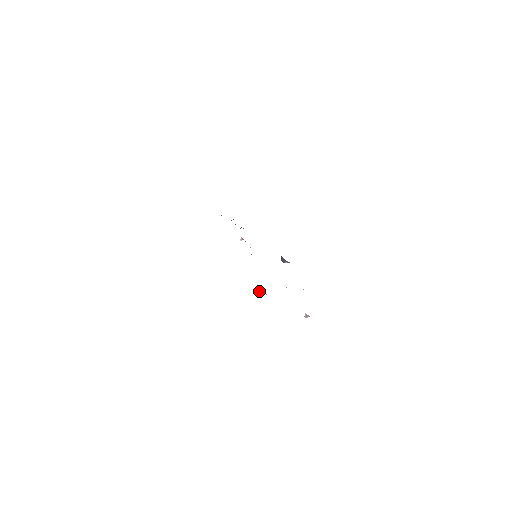
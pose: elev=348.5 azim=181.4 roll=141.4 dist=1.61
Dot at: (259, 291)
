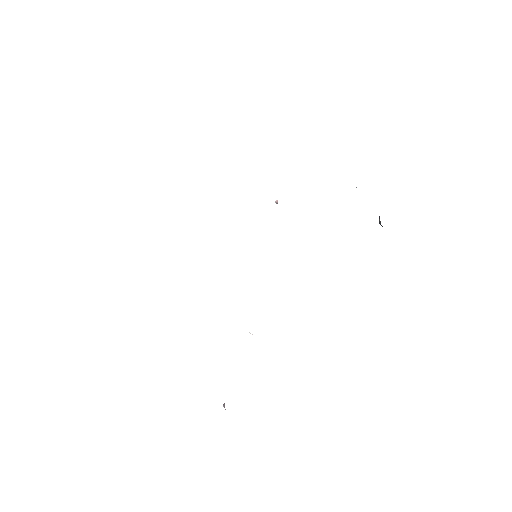
Dot at: occluded
